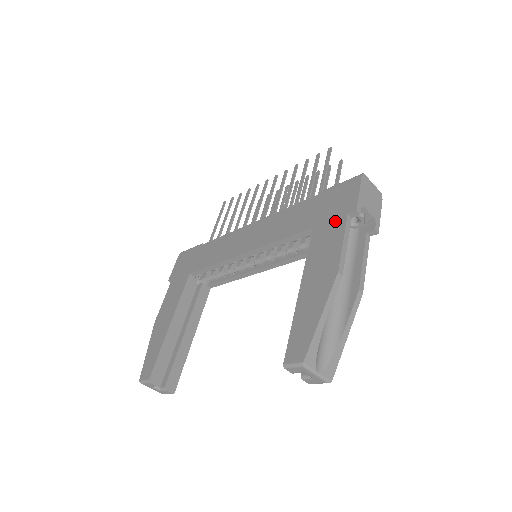
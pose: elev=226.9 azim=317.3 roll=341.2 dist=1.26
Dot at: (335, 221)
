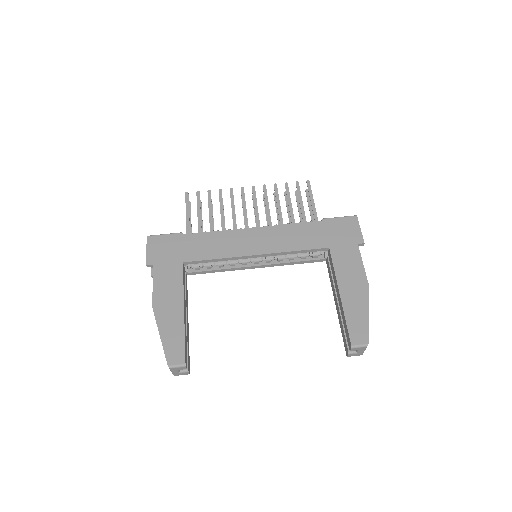
Dot at: (349, 247)
